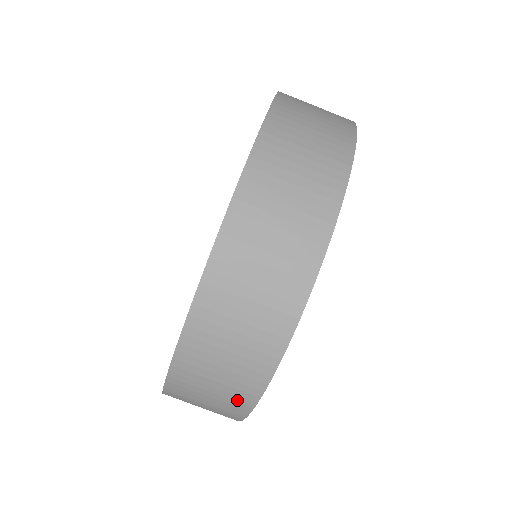
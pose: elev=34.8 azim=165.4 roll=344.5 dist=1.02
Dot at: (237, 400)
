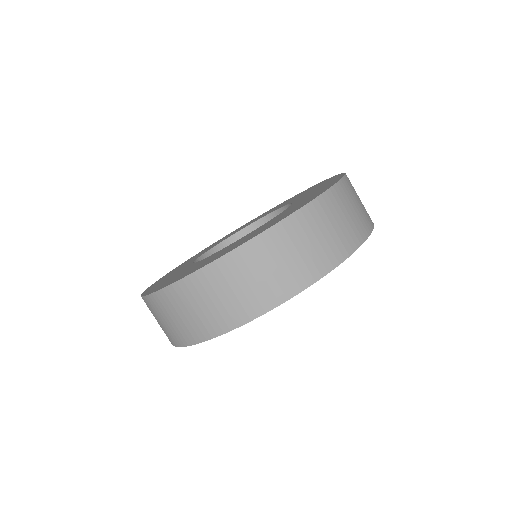
Dot at: occluded
